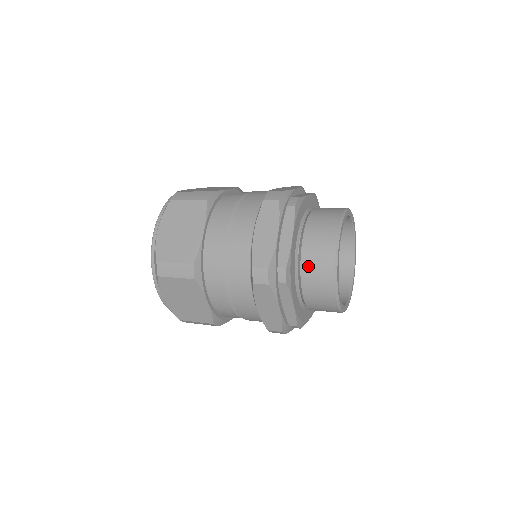
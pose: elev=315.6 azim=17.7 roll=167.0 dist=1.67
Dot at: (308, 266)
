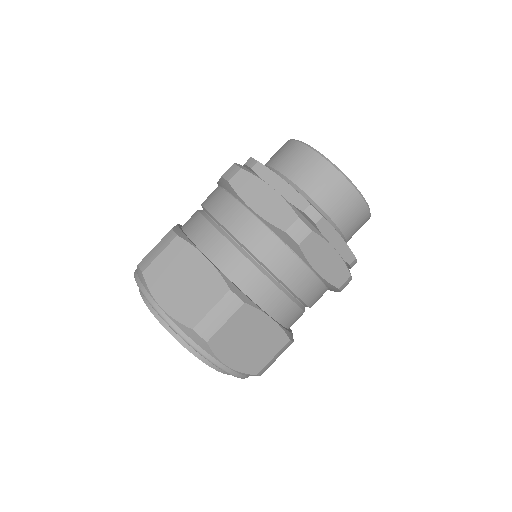
Dot at: (319, 193)
